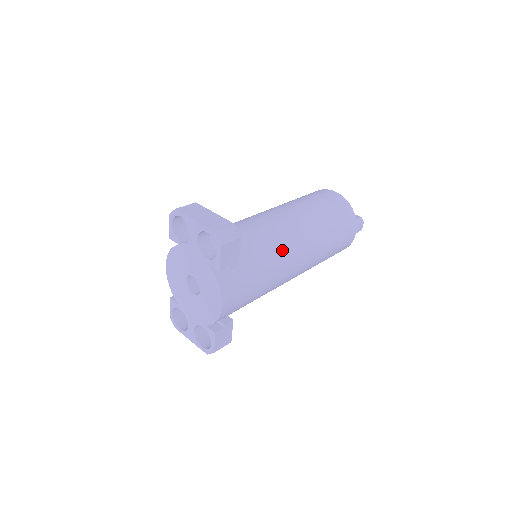
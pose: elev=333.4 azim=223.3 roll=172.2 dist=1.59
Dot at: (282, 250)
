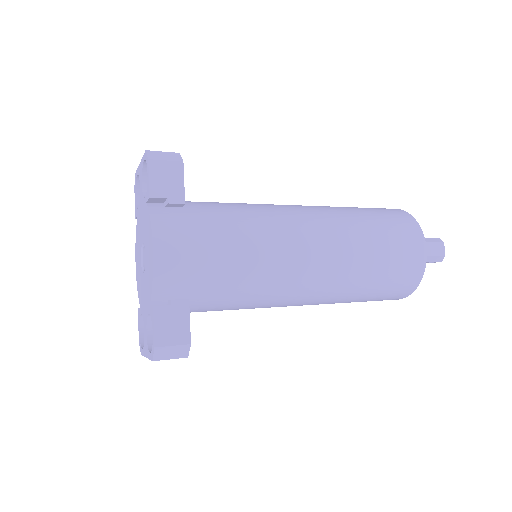
Dot at: (272, 219)
